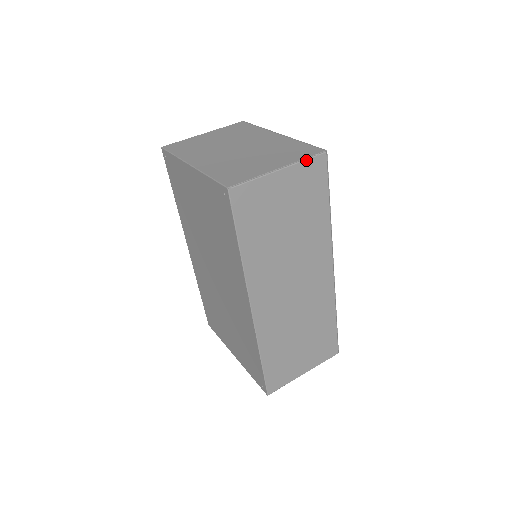
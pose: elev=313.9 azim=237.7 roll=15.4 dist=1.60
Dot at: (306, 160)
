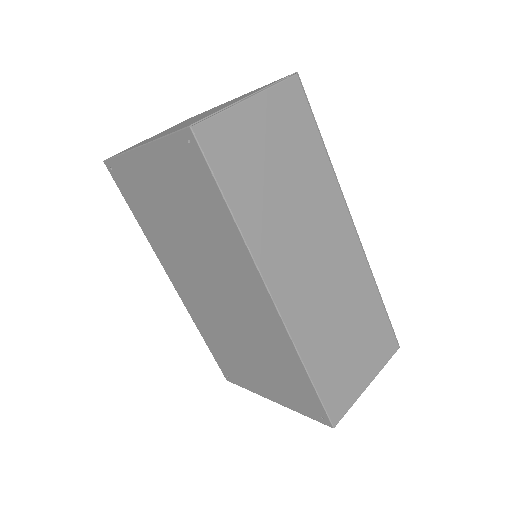
Dot at: (277, 85)
